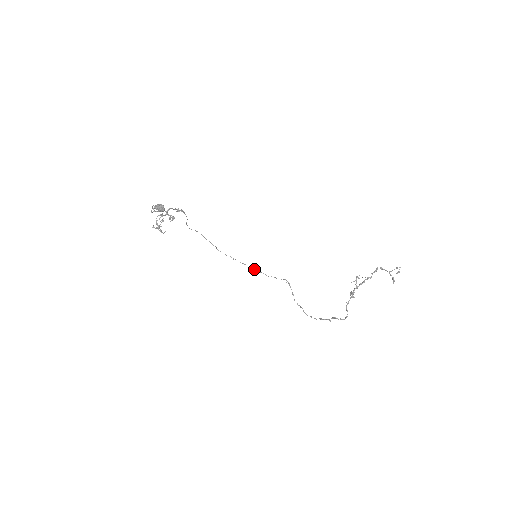
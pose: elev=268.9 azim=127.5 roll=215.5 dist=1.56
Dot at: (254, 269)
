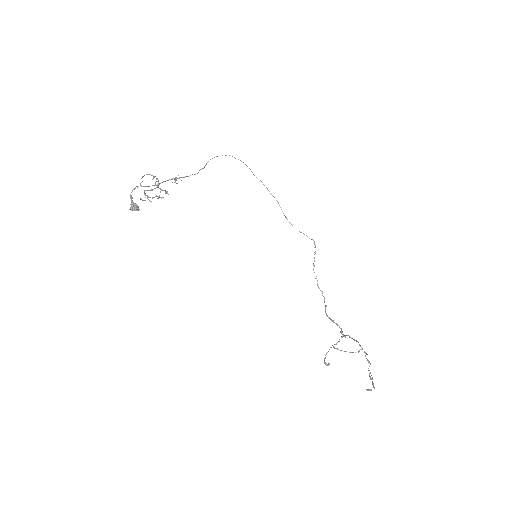
Dot at: (285, 217)
